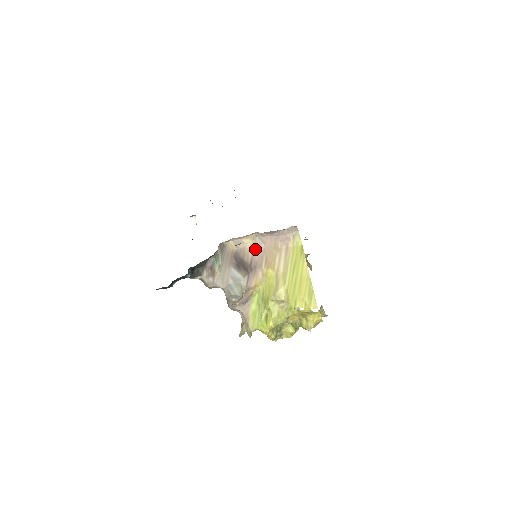
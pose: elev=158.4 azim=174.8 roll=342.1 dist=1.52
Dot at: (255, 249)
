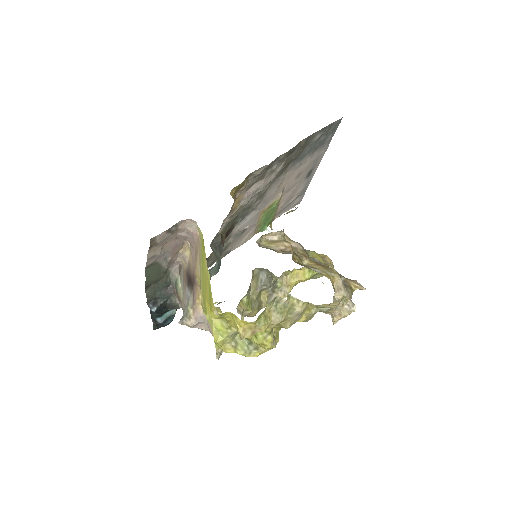
Dot at: (192, 259)
